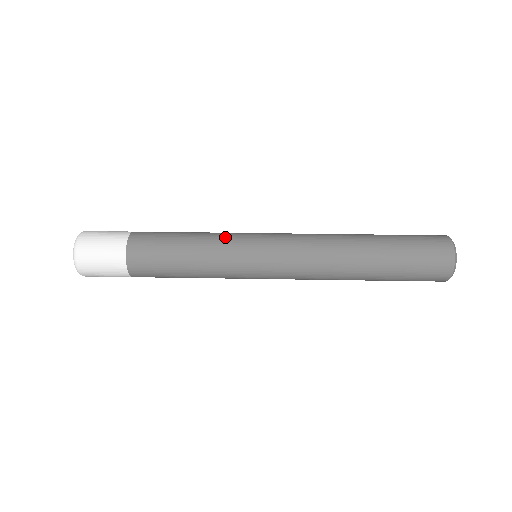
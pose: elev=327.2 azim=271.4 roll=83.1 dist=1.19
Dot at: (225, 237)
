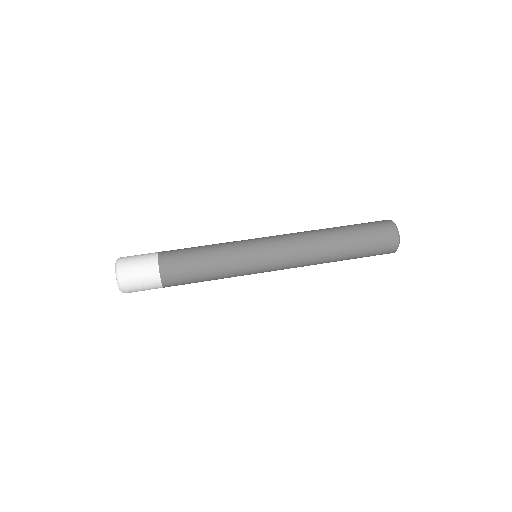
Dot at: (233, 251)
